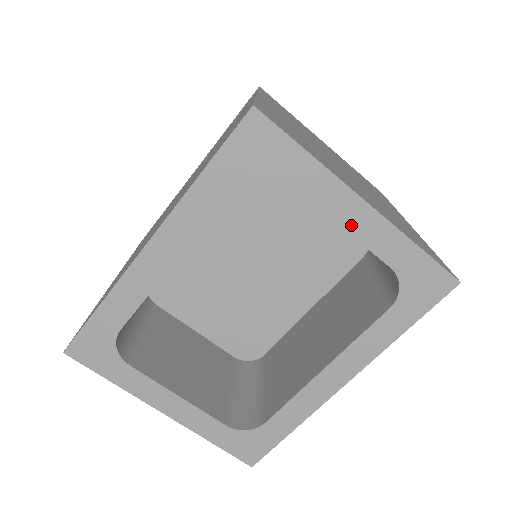
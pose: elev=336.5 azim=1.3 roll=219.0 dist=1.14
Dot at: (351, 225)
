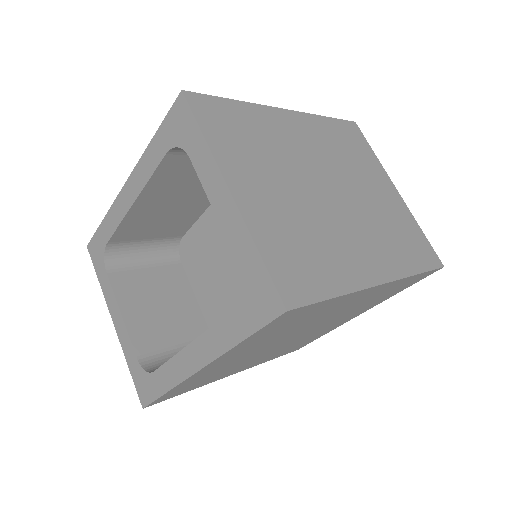
Dot at: (219, 211)
